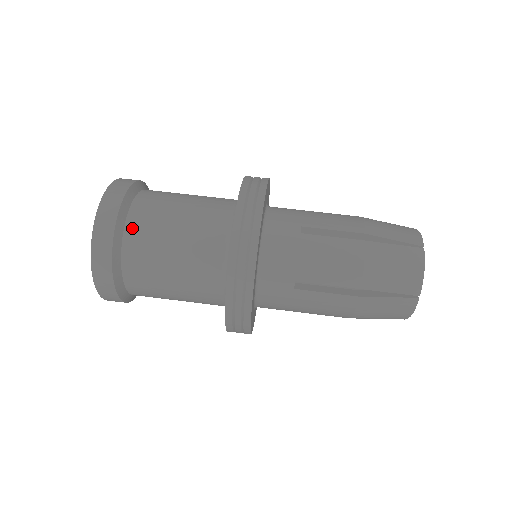
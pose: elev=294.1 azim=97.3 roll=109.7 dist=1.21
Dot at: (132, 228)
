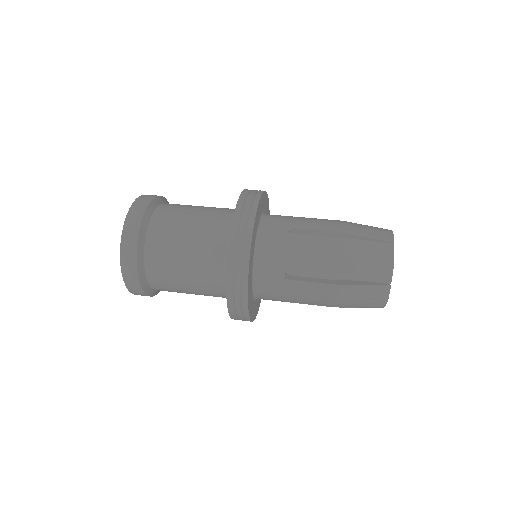
Dot at: (168, 204)
